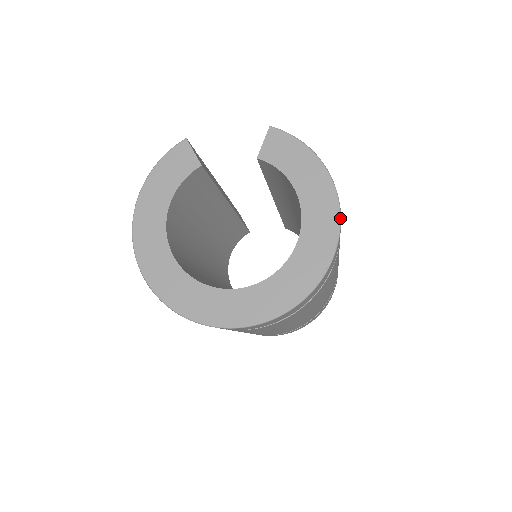
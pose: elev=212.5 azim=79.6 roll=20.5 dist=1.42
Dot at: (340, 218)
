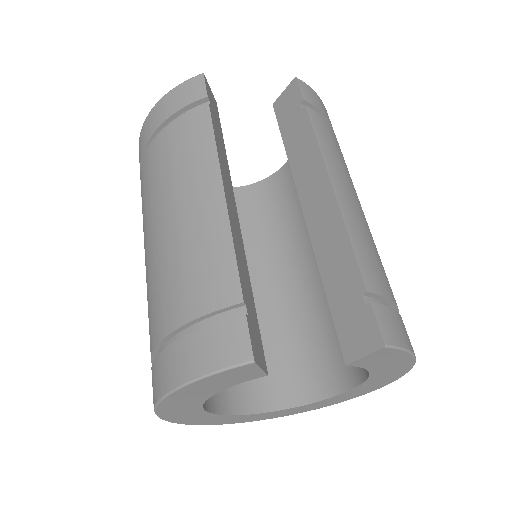
Dot at: occluded
